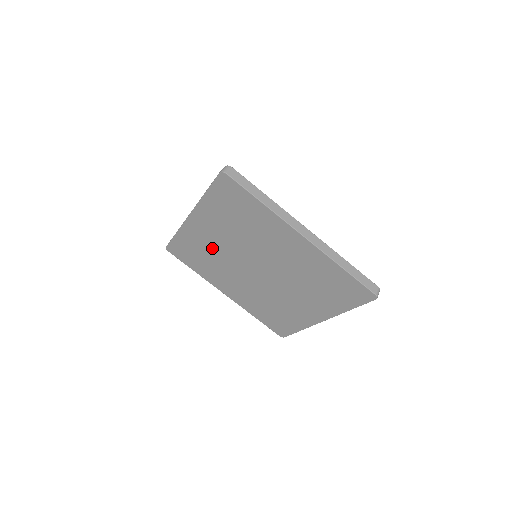
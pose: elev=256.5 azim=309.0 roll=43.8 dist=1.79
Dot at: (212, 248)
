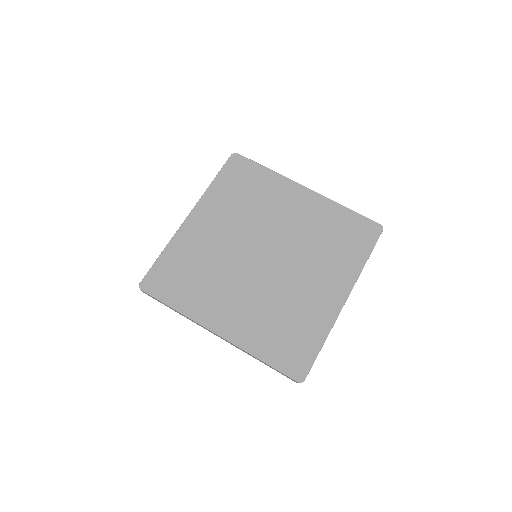
Dot at: (210, 250)
